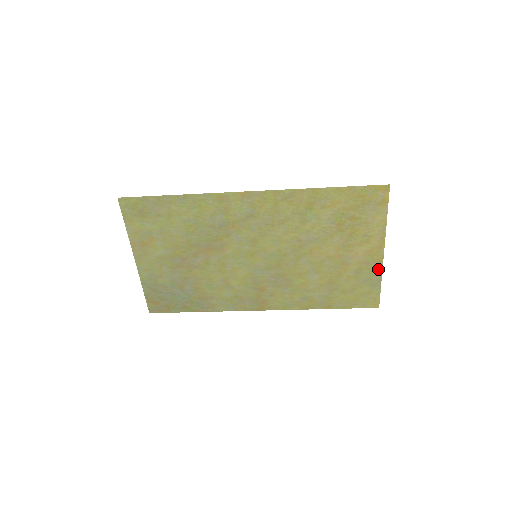
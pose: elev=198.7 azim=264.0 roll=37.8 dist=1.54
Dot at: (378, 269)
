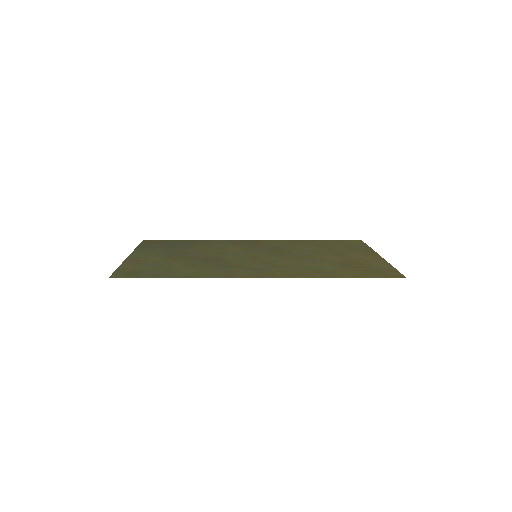
Dot at: (370, 251)
